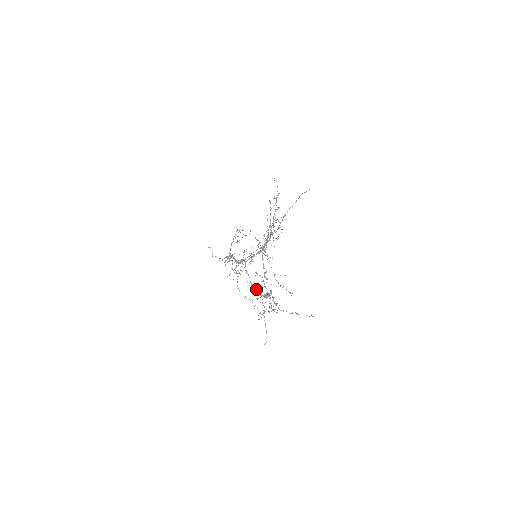
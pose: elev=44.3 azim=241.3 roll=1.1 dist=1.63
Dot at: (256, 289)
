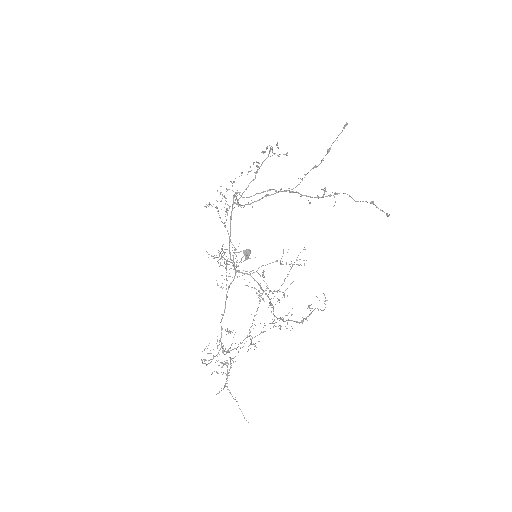
Dot at: occluded
